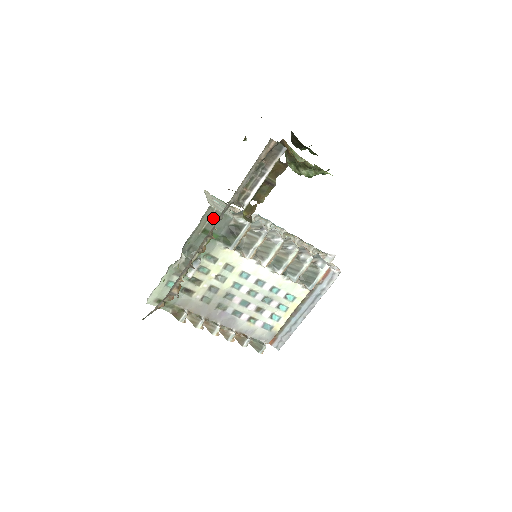
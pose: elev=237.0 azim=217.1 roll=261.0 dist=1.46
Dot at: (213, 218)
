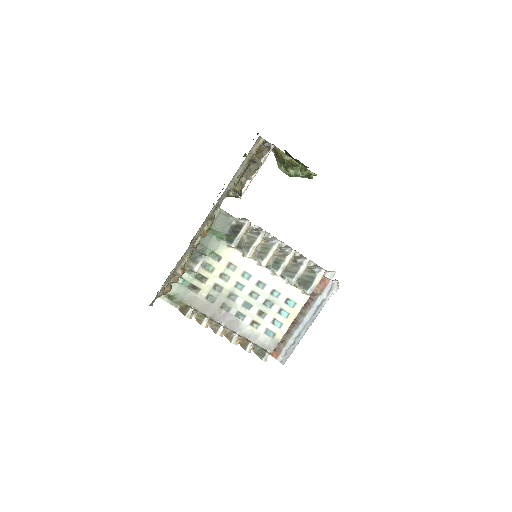
Dot at: (217, 218)
